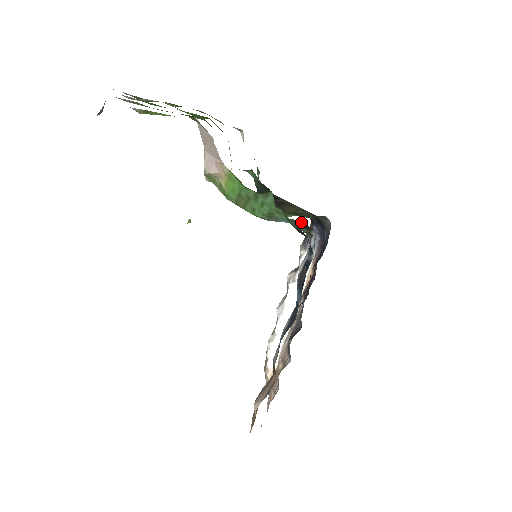
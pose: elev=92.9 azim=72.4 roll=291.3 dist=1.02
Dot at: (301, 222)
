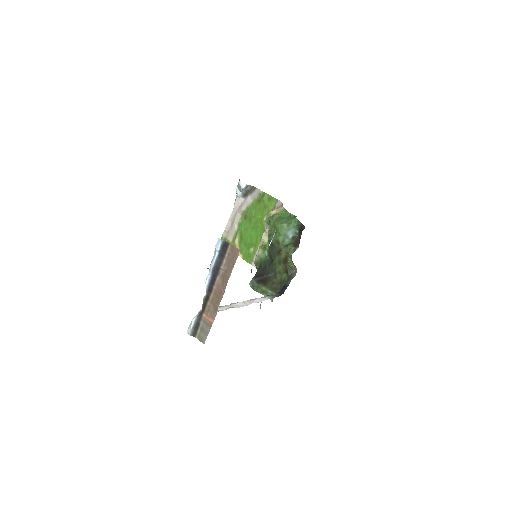
Dot at: (298, 235)
